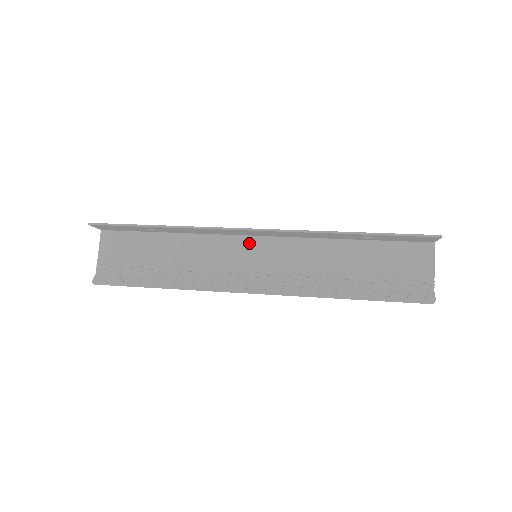
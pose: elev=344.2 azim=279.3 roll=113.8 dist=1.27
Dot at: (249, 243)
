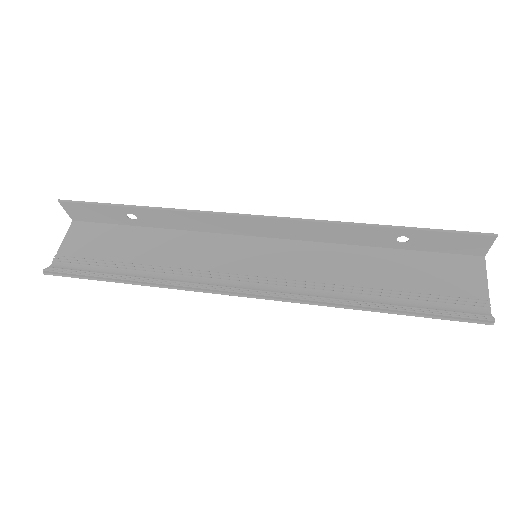
Dot at: (249, 244)
